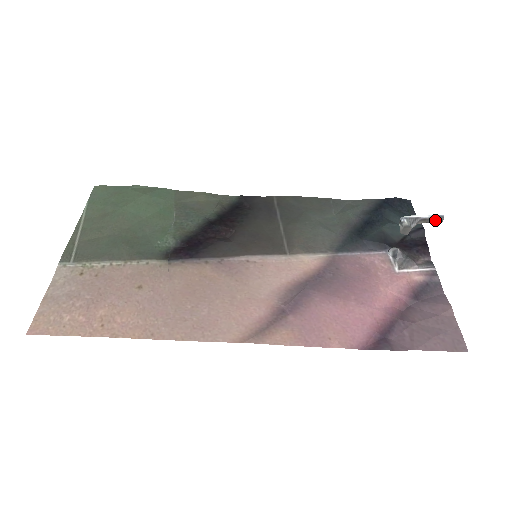
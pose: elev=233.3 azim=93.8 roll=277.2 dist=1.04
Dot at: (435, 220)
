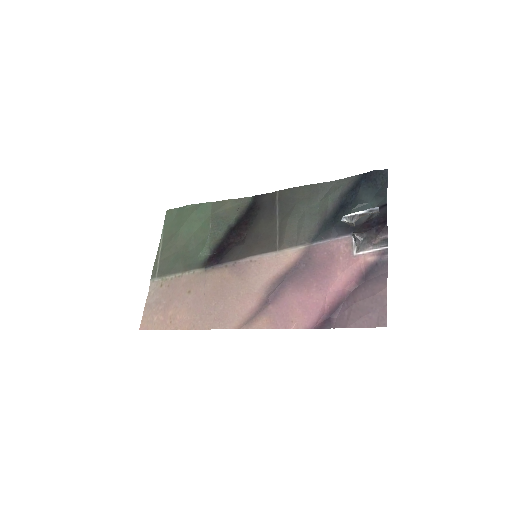
Dot at: (372, 213)
